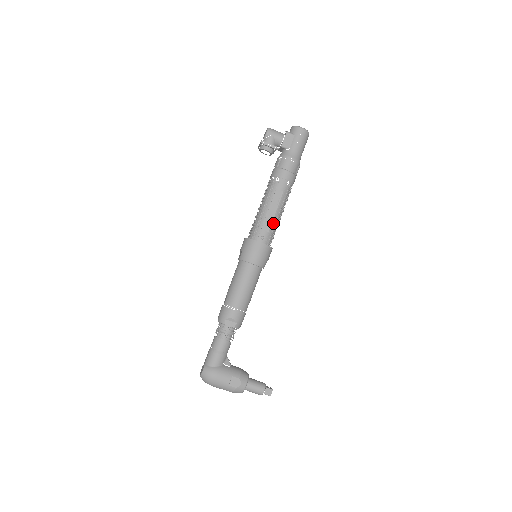
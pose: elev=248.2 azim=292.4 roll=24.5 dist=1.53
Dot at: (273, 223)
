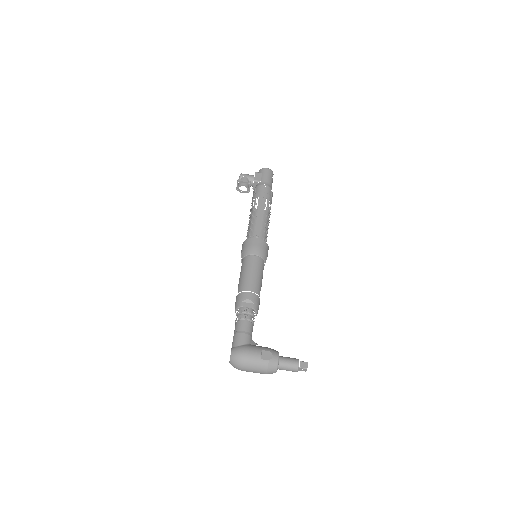
Dot at: occluded
